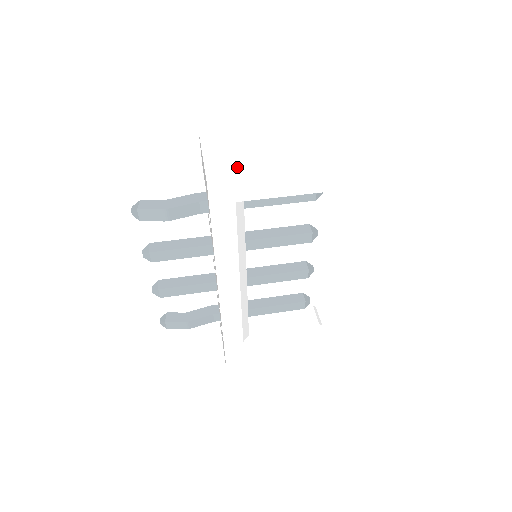
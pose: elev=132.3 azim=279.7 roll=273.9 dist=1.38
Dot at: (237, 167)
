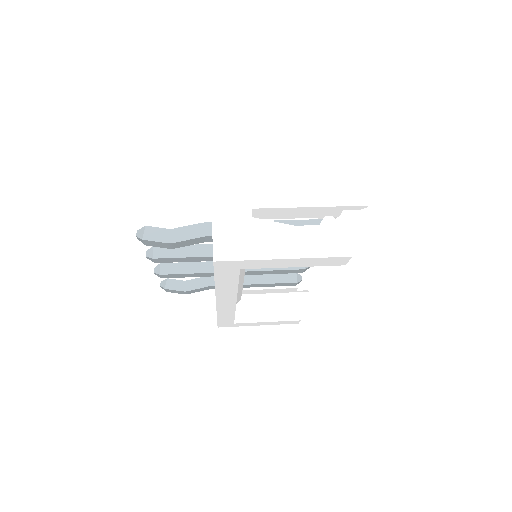
Dot at: (245, 240)
